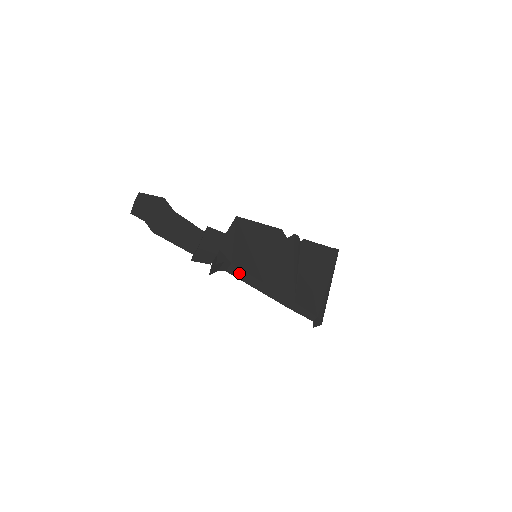
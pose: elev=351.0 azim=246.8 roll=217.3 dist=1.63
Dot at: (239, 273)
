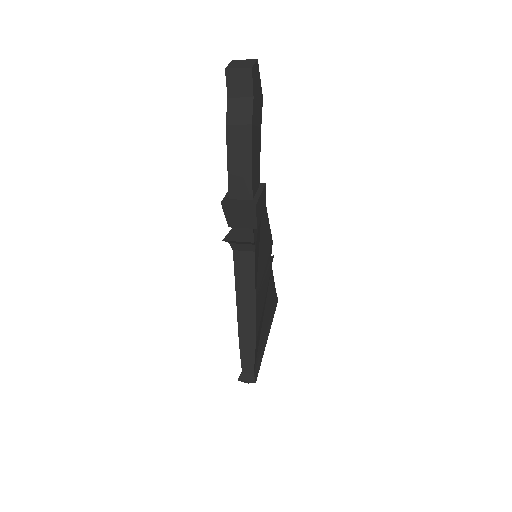
Dot at: (245, 267)
